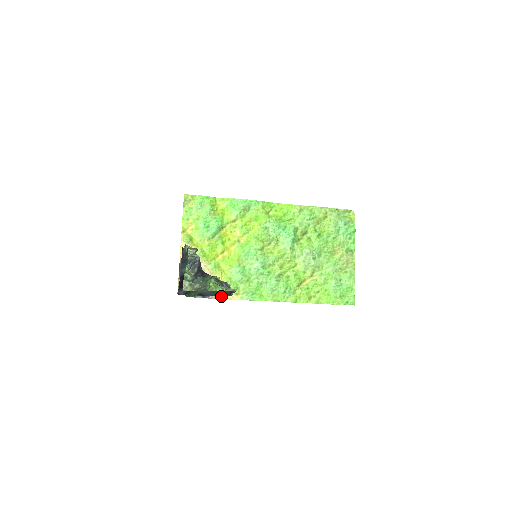
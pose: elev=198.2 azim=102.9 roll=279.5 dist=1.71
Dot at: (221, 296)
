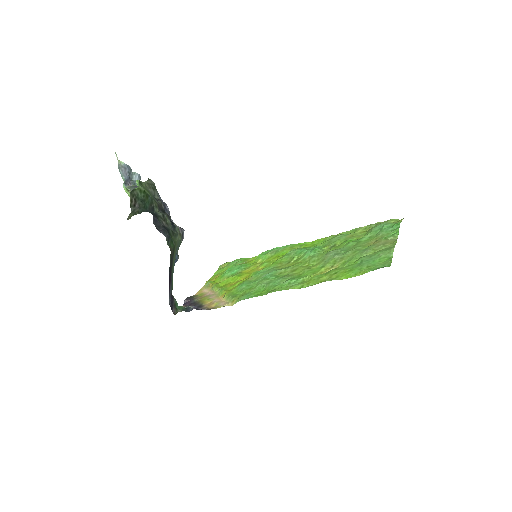
Dot at: (216, 307)
